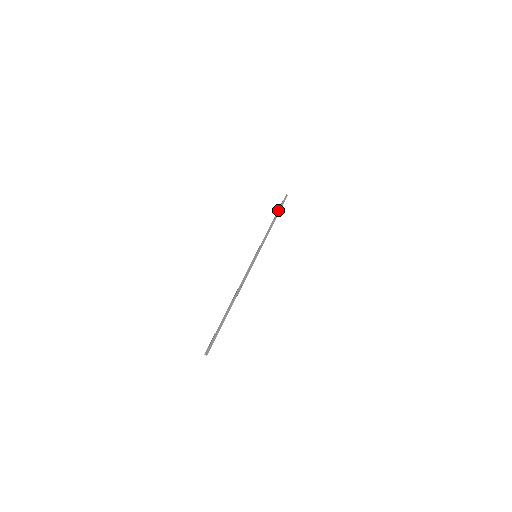
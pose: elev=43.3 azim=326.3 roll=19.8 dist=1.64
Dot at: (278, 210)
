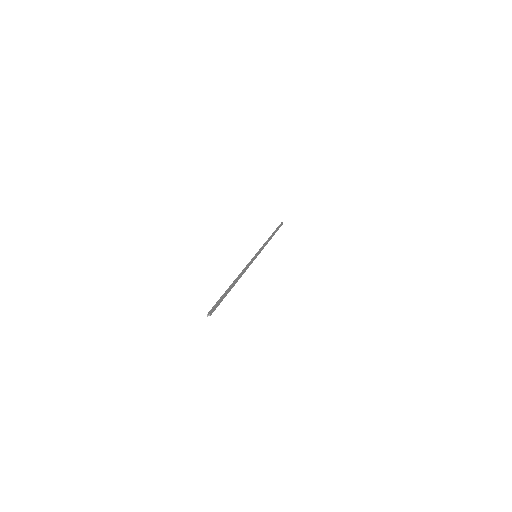
Dot at: (276, 230)
